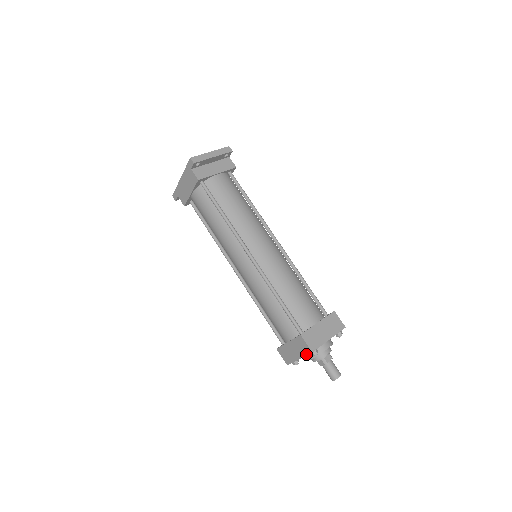
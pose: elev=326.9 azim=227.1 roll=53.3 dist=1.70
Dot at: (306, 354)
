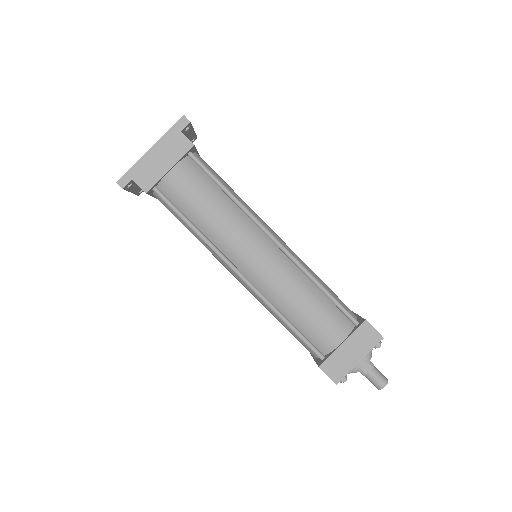
Dot at: (373, 346)
